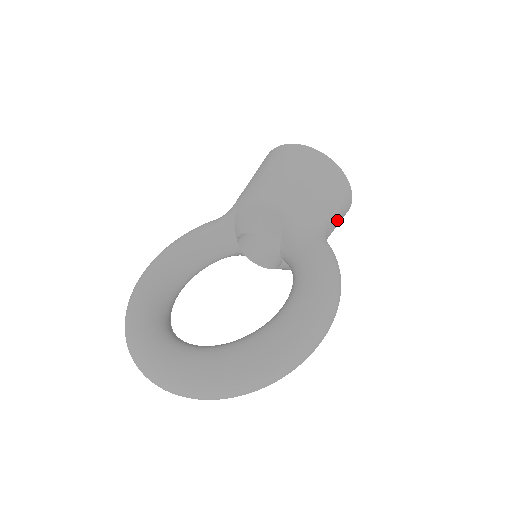
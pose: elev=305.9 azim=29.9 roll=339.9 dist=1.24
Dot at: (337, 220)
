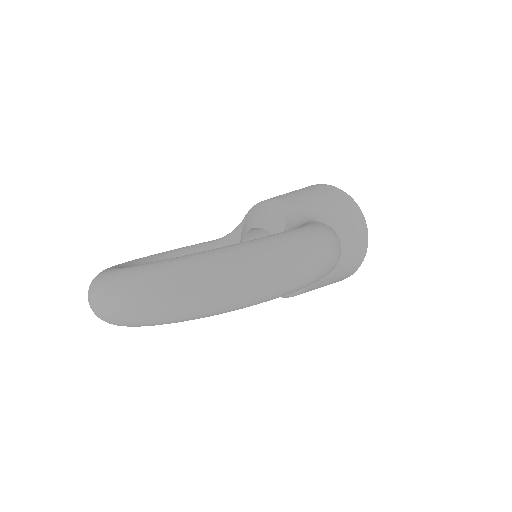
Dot at: (350, 247)
